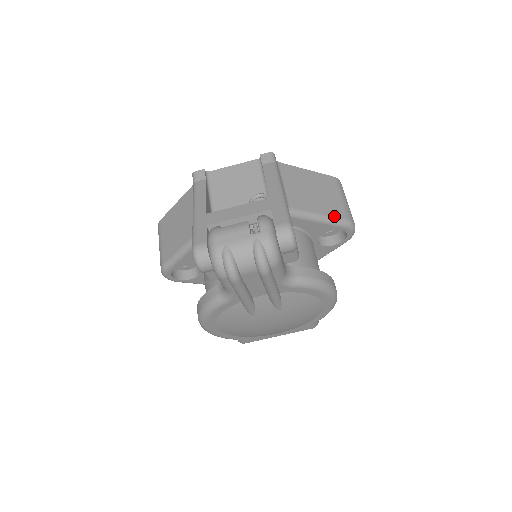
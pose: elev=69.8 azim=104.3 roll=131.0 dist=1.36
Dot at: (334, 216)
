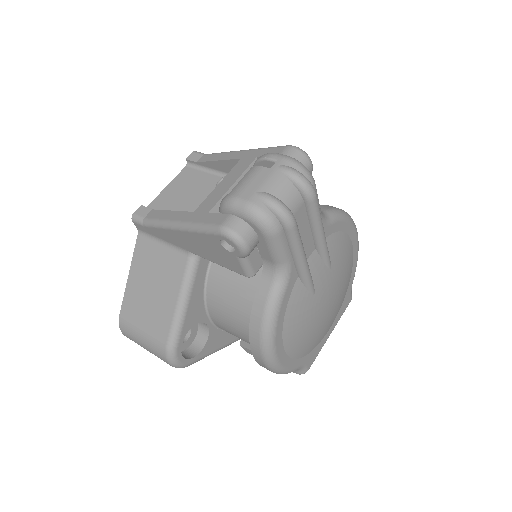
Dot at: occluded
